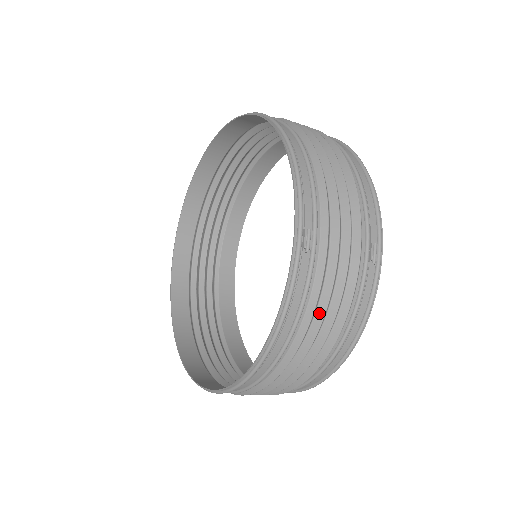
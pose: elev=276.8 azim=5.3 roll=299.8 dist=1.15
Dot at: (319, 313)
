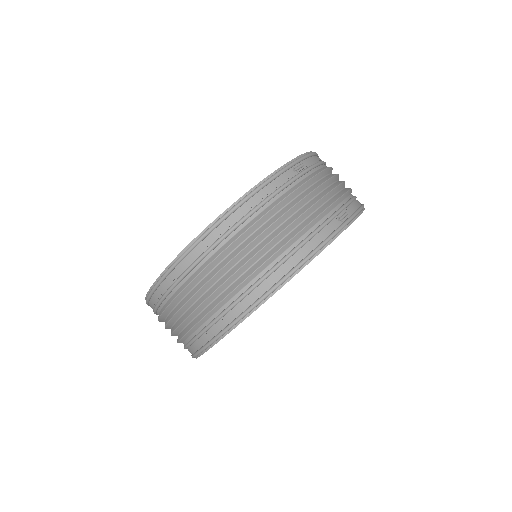
Dot at: (281, 212)
